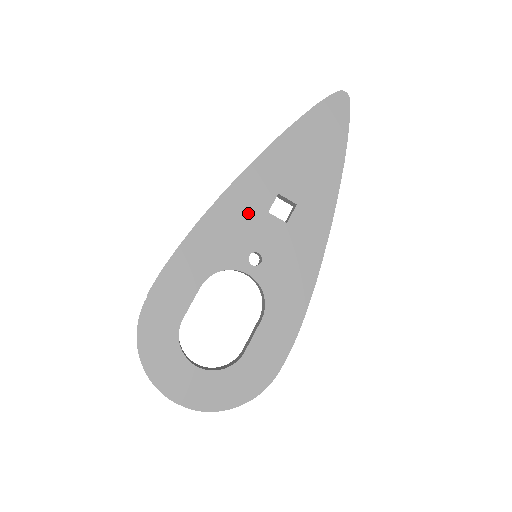
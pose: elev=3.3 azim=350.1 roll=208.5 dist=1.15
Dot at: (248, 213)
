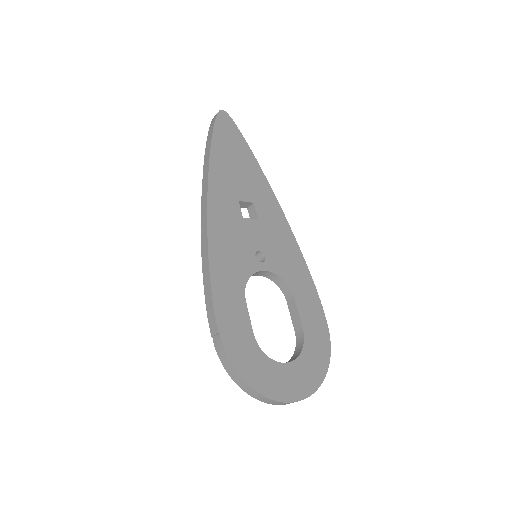
Dot at: (232, 225)
